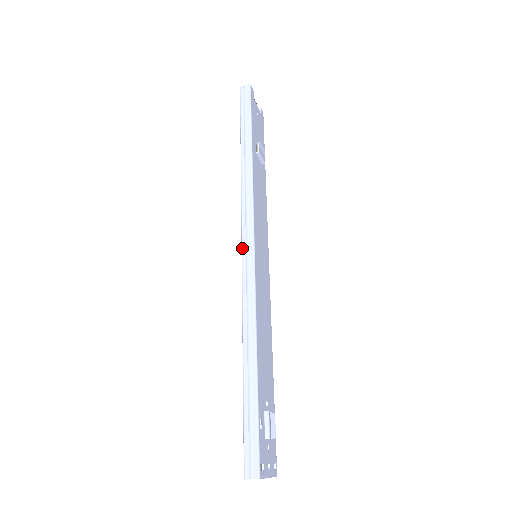
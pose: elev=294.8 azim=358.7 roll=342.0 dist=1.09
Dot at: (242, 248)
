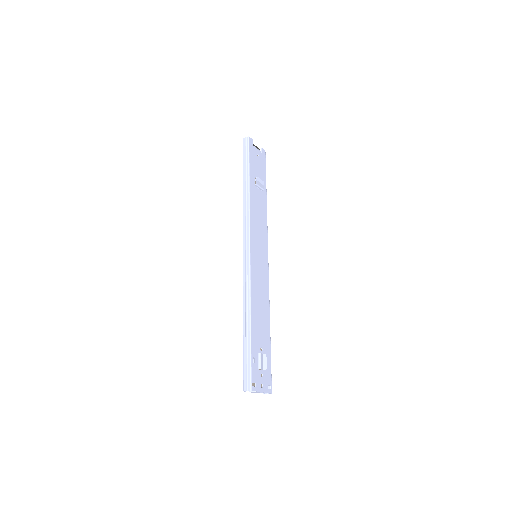
Dot at: (243, 253)
